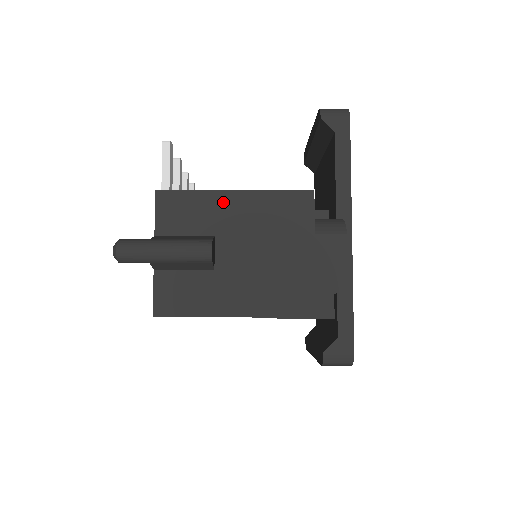
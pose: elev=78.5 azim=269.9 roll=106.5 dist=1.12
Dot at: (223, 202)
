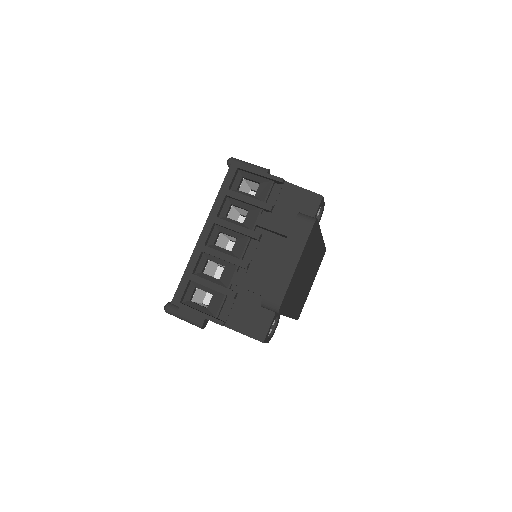
Dot at: occluded
